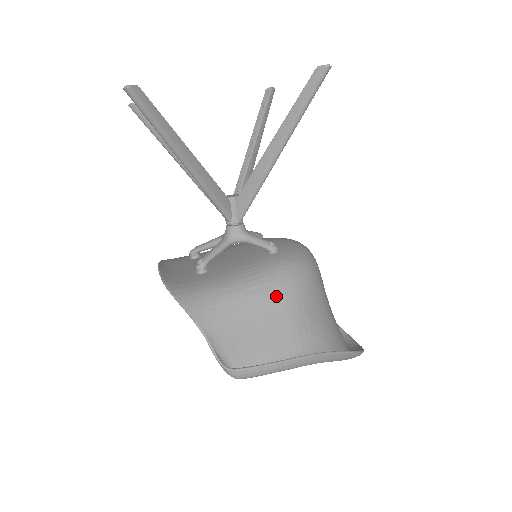
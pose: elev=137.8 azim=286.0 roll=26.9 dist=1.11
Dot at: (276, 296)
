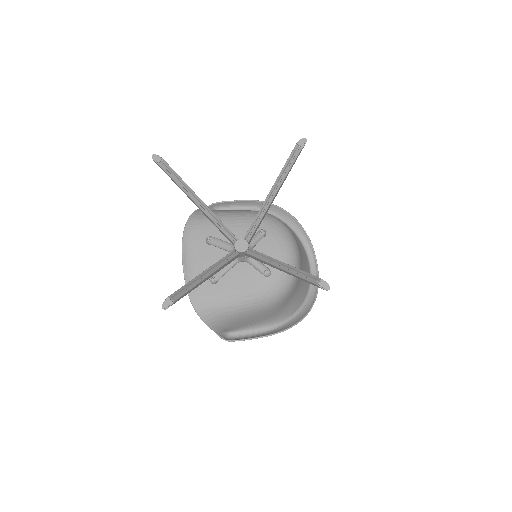
Dot at: (261, 311)
